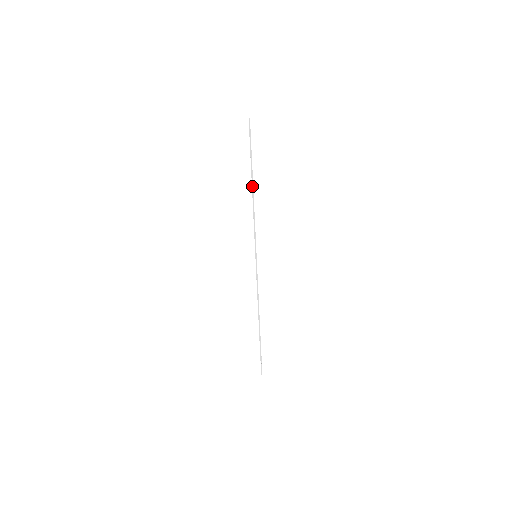
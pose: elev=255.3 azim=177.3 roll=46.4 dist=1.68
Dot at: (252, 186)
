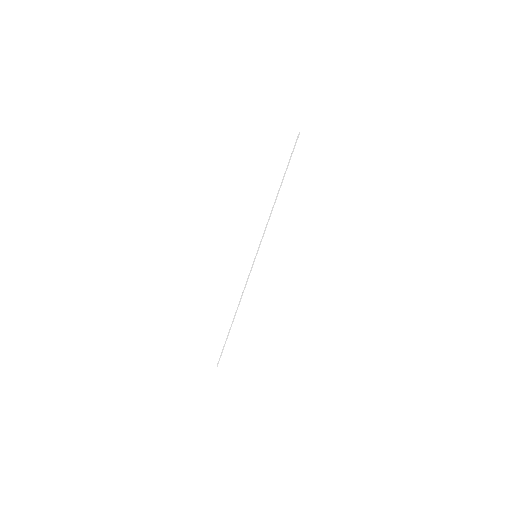
Dot at: (278, 192)
